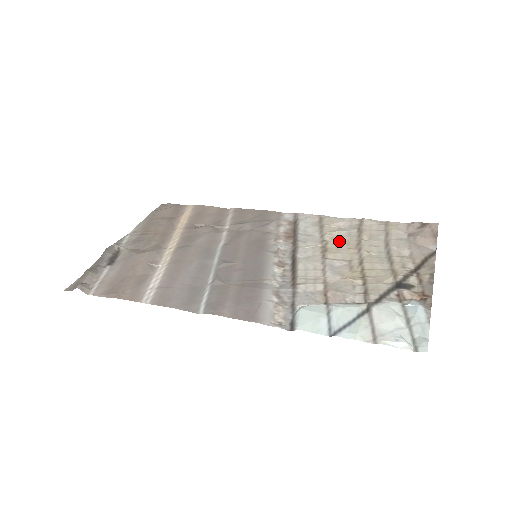
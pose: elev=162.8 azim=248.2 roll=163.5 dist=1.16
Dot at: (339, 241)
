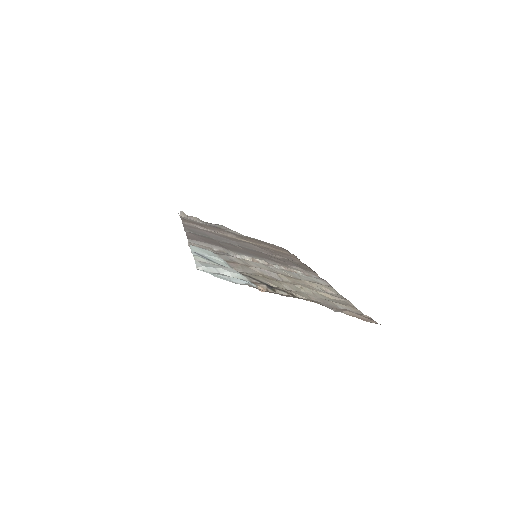
Dot at: (305, 284)
